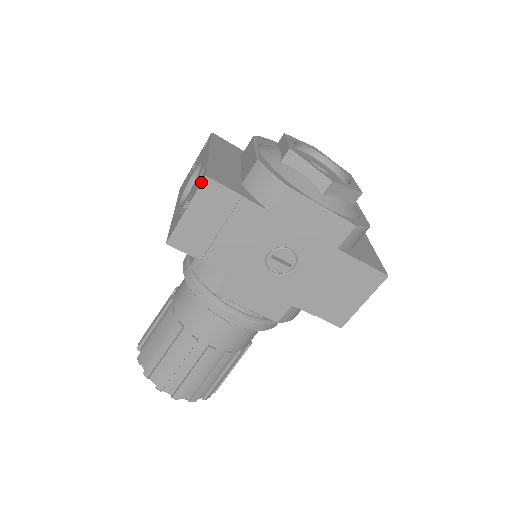
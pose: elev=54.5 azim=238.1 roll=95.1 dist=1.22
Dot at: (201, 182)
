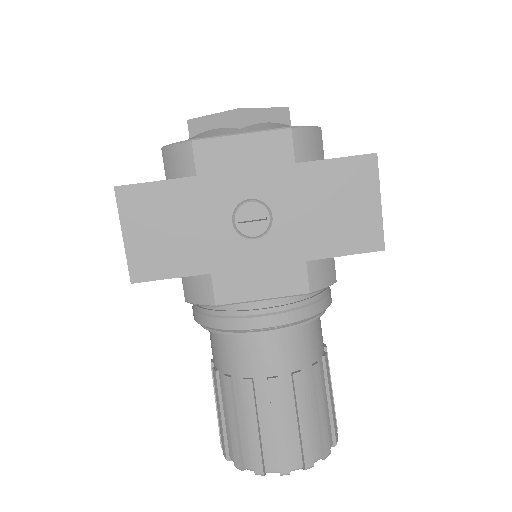
Dot at: occluded
